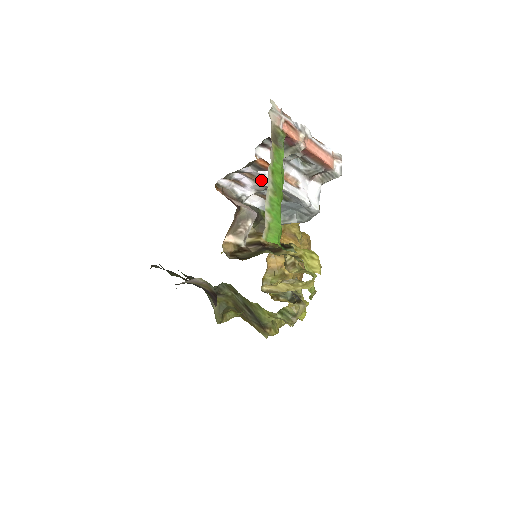
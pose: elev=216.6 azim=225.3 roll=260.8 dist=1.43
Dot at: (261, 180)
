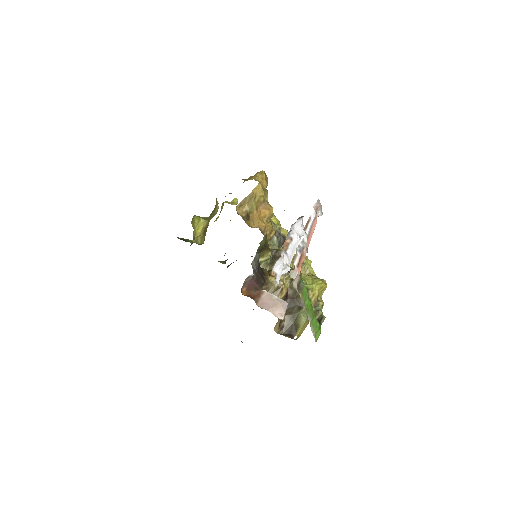
Dot at: occluded
